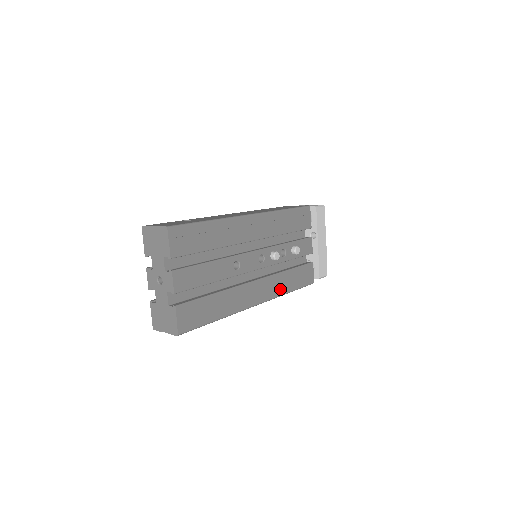
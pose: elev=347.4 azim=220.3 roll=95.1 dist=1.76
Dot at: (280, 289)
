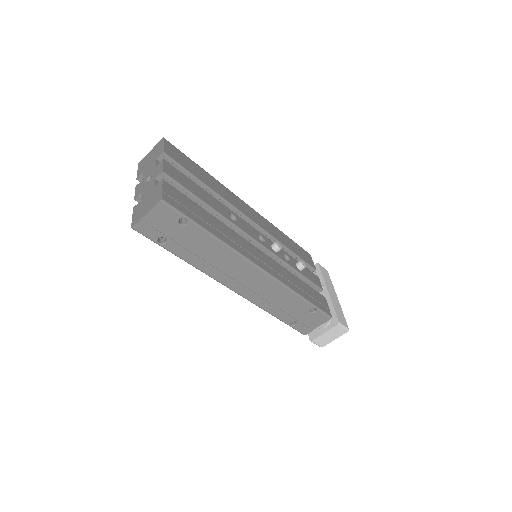
Dot at: (288, 282)
